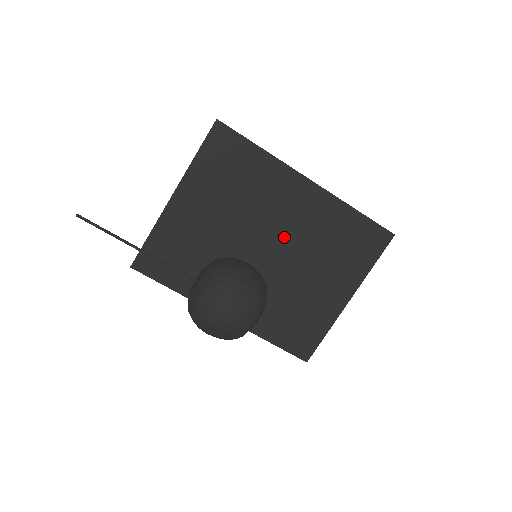
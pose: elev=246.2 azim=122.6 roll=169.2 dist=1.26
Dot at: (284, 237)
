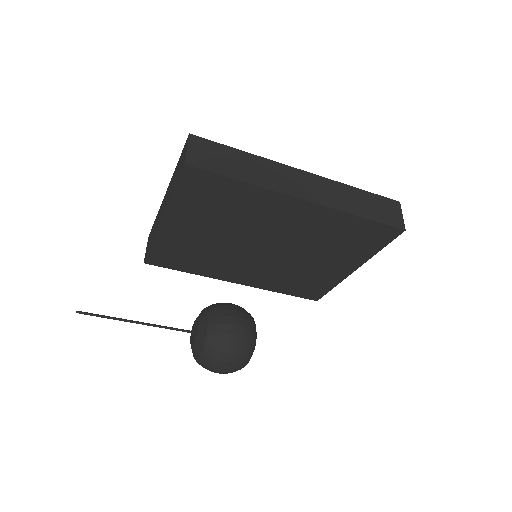
Dot at: (283, 239)
